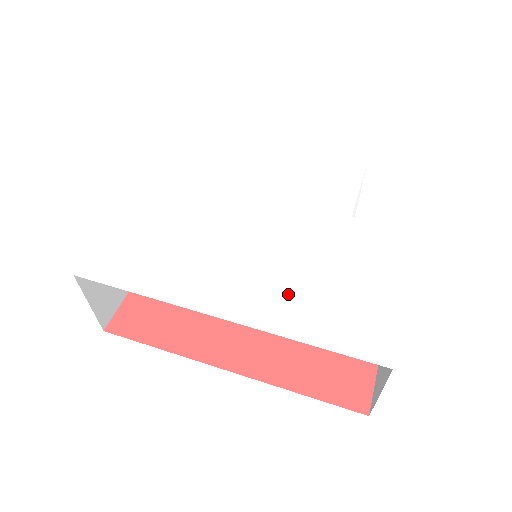
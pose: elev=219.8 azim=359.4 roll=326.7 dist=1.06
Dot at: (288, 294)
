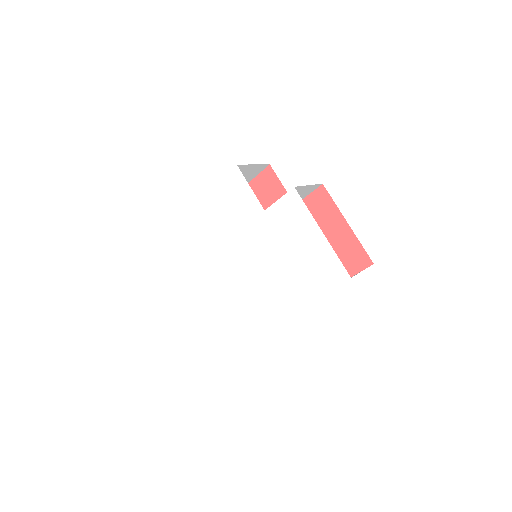
Dot at: (286, 284)
